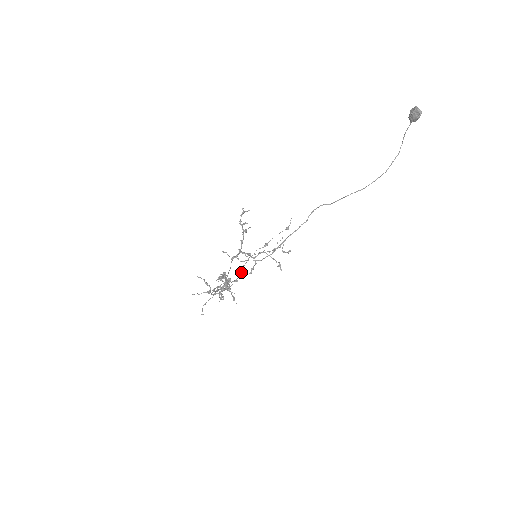
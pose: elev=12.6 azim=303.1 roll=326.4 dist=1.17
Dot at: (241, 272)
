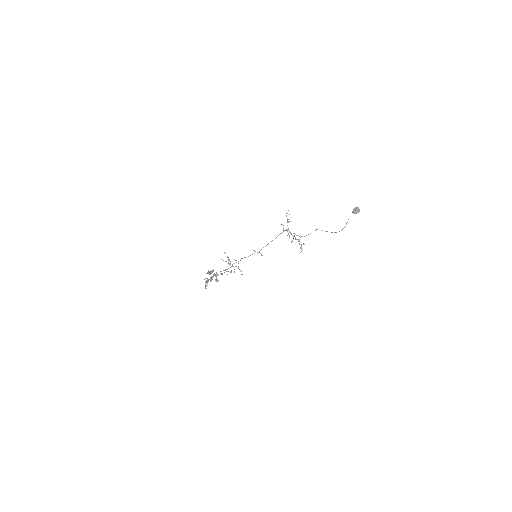
Dot at: occluded
